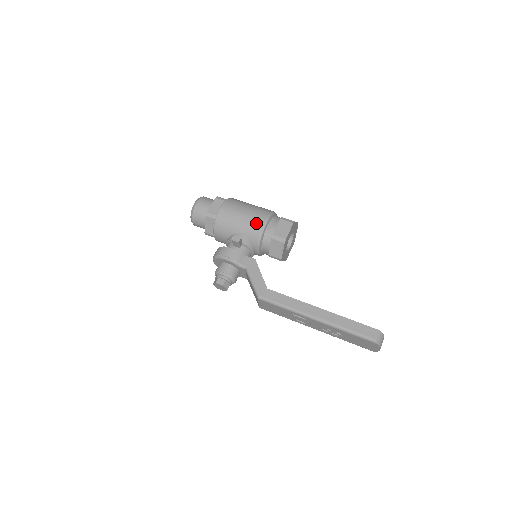
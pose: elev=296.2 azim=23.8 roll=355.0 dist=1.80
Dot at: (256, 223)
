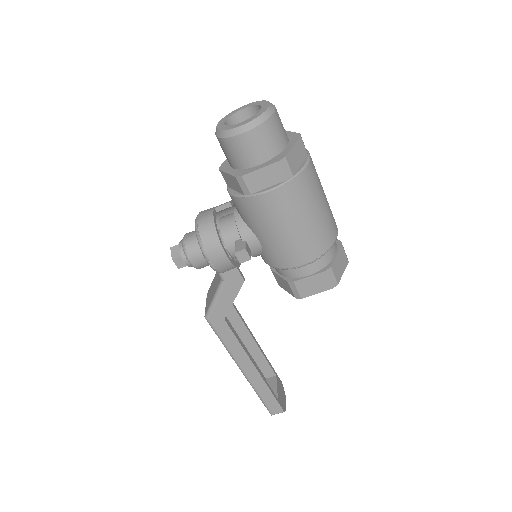
Dot at: (289, 256)
